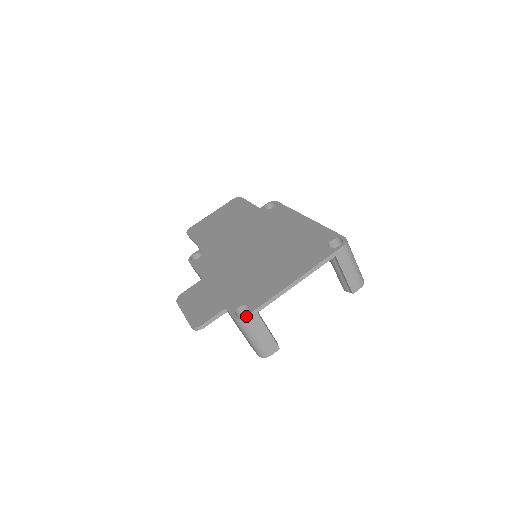
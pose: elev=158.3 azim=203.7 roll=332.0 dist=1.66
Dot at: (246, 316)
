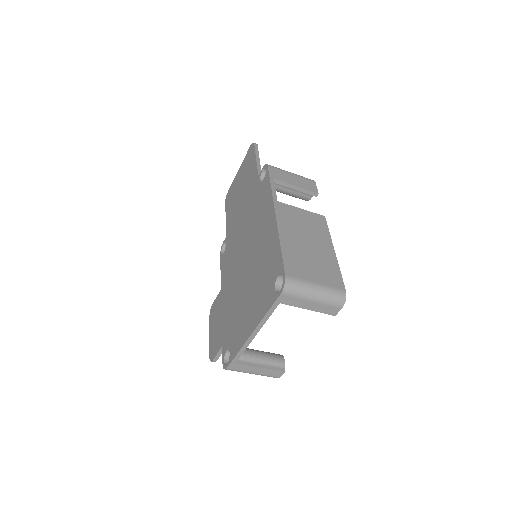
Dot at: (227, 368)
